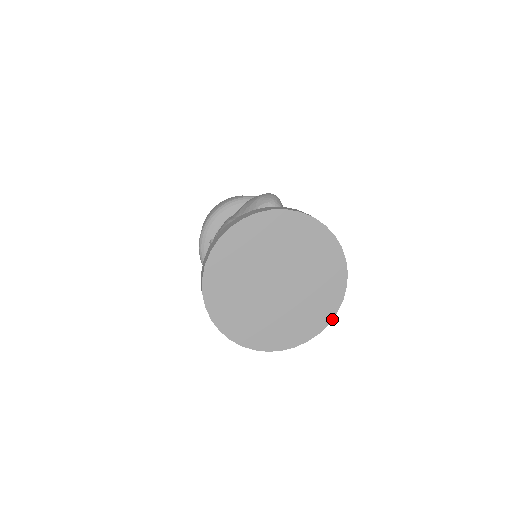
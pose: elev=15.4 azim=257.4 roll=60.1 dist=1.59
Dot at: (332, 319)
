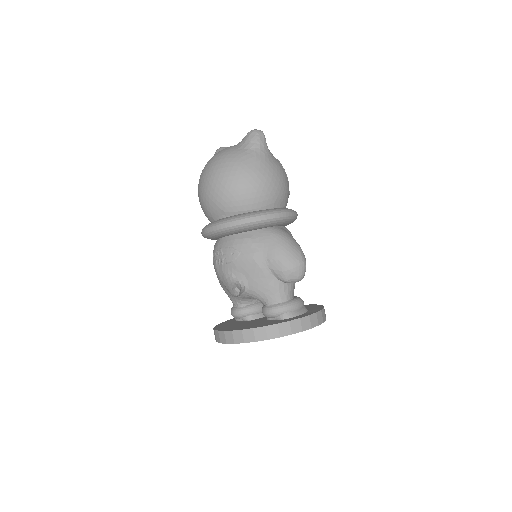
Dot at: occluded
